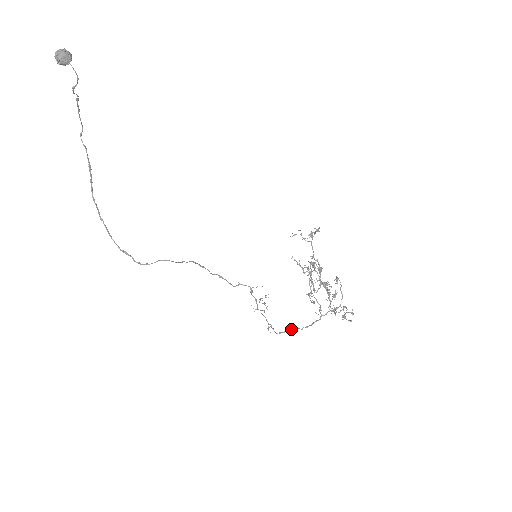
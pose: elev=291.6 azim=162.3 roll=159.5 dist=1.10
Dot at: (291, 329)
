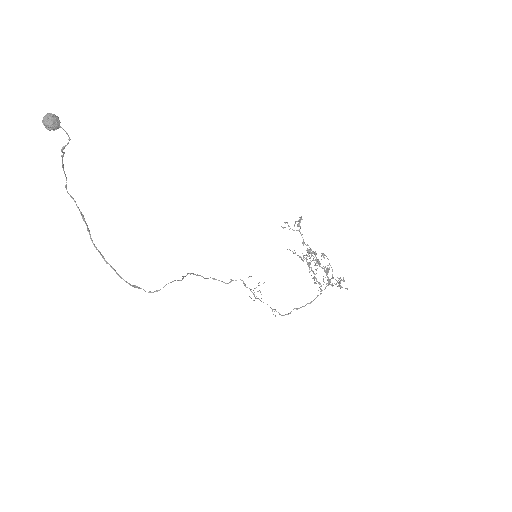
Dot at: (296, 309)
